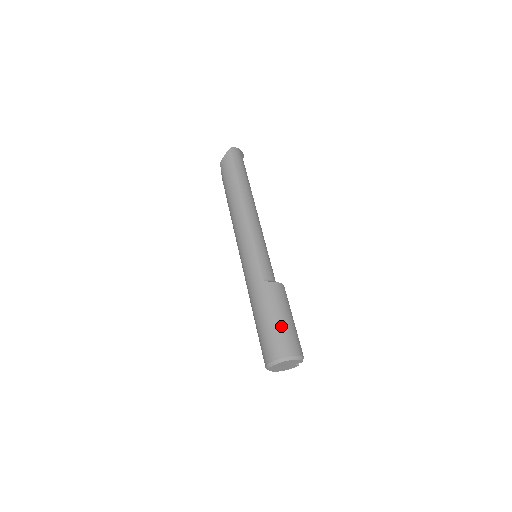
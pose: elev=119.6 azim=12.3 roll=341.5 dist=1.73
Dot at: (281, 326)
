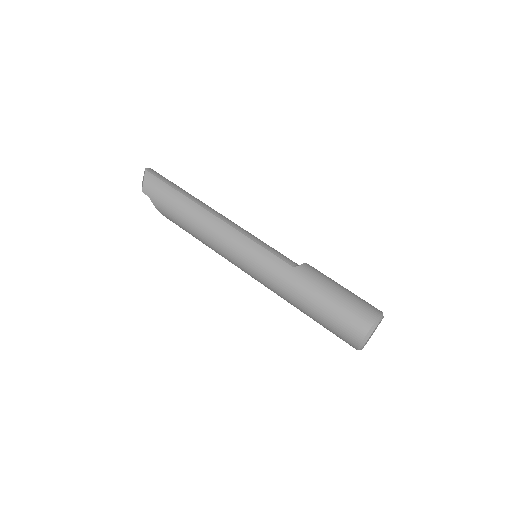
Dot at: (347, 296)
